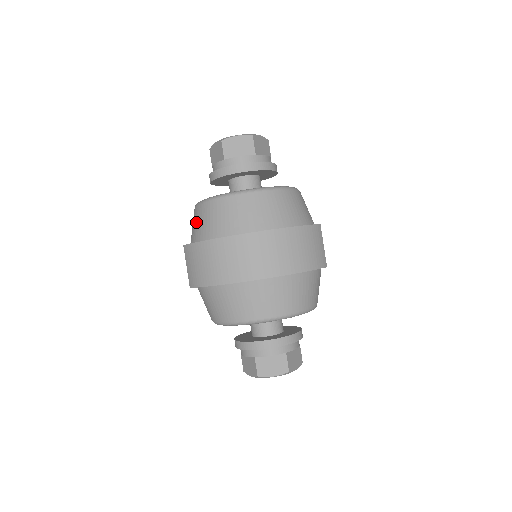
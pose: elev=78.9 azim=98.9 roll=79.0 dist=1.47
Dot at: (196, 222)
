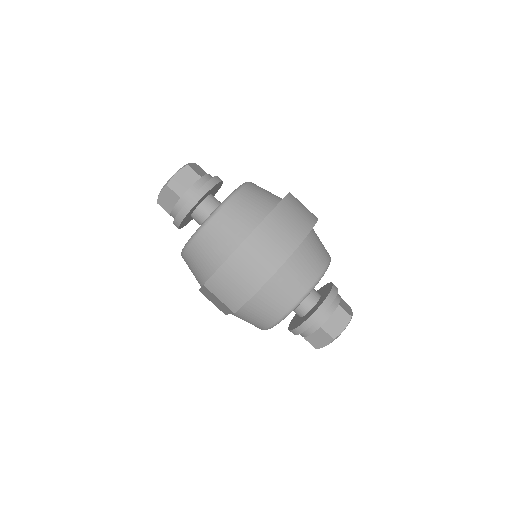
Dot at: (197, 261)
